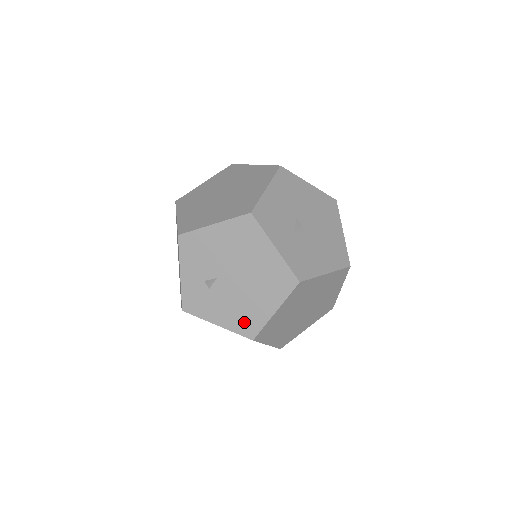
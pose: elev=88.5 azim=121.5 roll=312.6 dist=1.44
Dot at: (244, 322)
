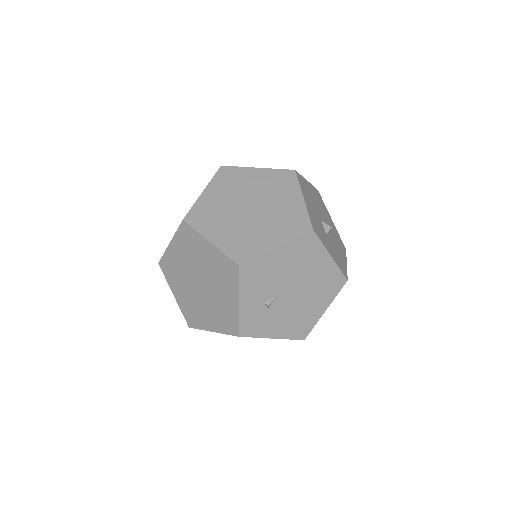
Dot at: (298, 327)
